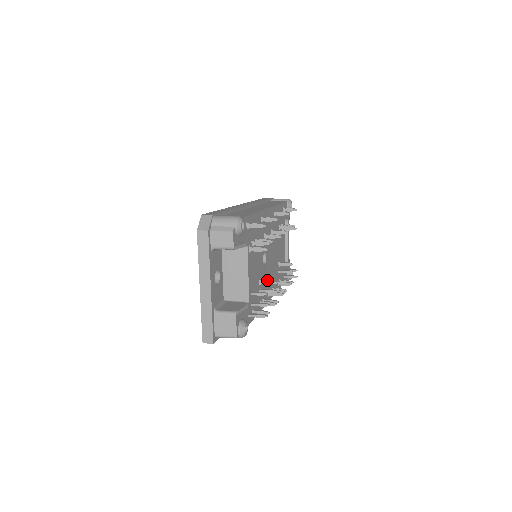
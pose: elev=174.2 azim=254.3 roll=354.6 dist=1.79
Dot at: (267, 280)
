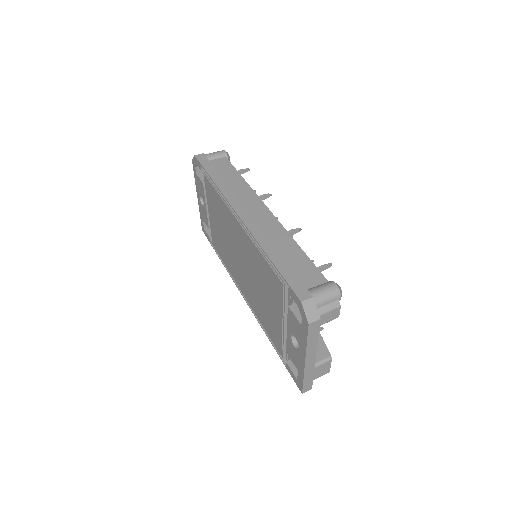
Dot at: occluded
